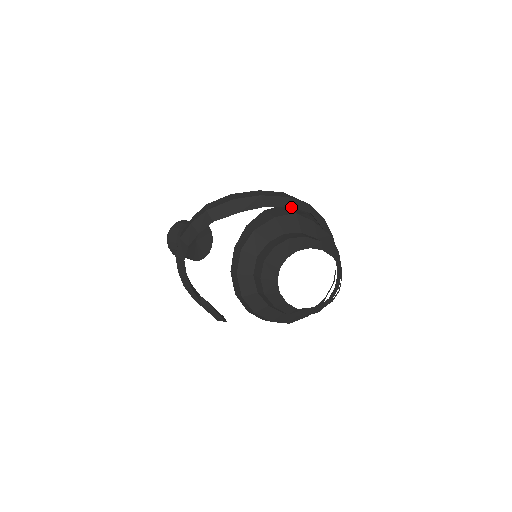
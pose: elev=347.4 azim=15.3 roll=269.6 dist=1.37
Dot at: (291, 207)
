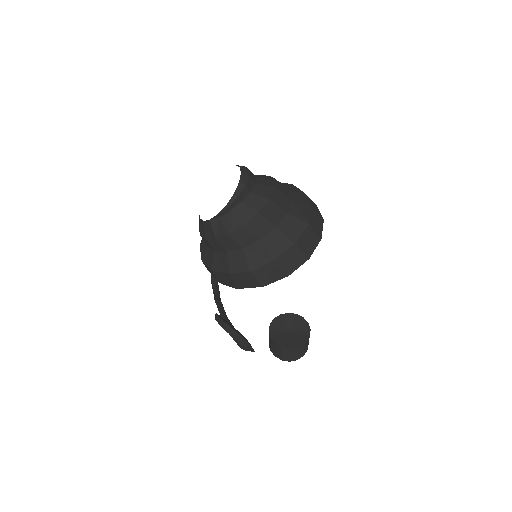
Dot at: occluded
